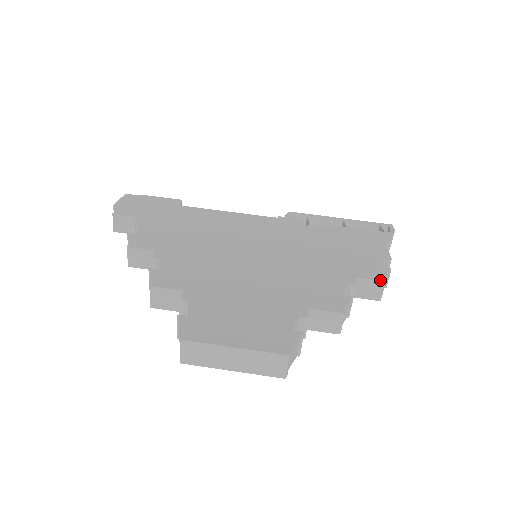
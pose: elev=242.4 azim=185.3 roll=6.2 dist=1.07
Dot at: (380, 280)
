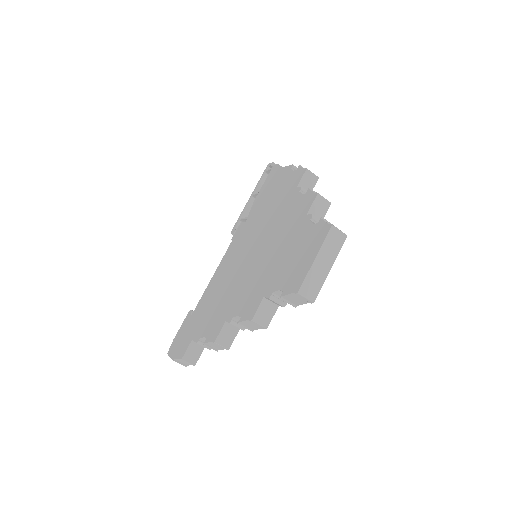
Dot at: (304, 172)
